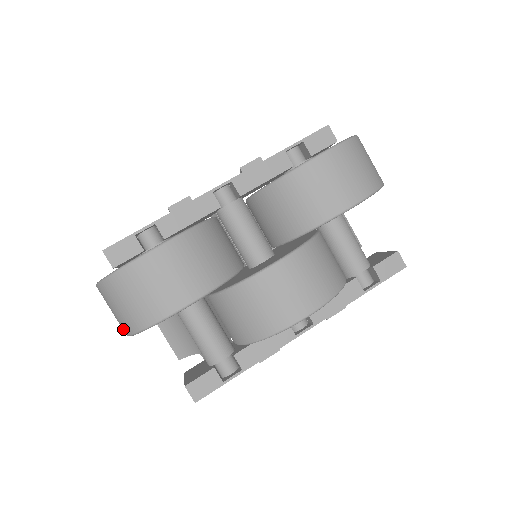
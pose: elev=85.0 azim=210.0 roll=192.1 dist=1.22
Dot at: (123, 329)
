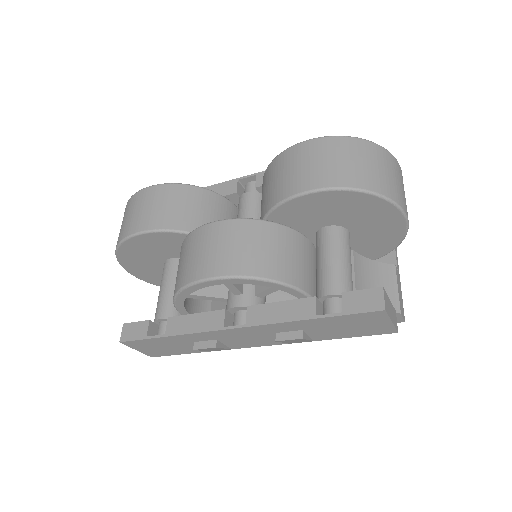
Dot at: occluded
